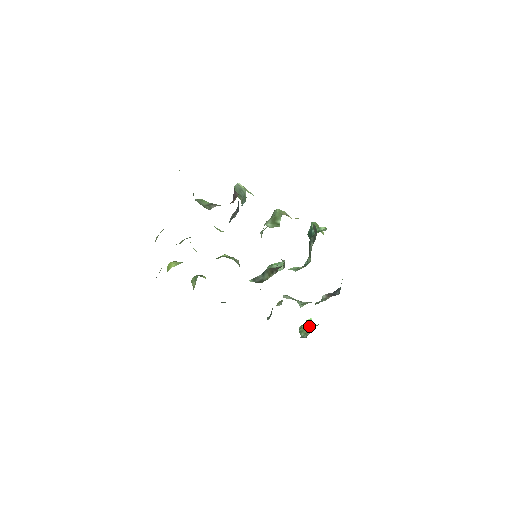
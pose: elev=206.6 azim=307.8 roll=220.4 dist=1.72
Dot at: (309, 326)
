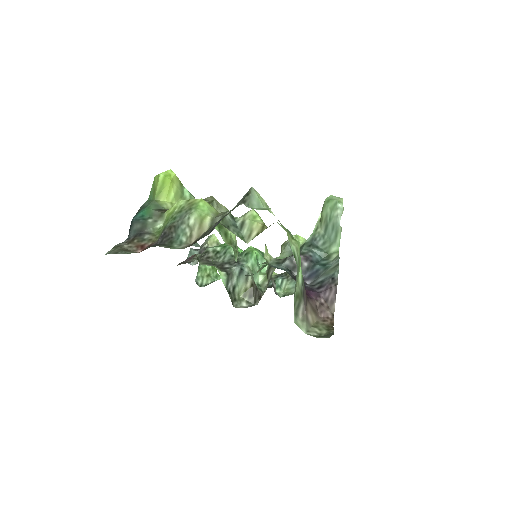
Dot at: (211, 270)
